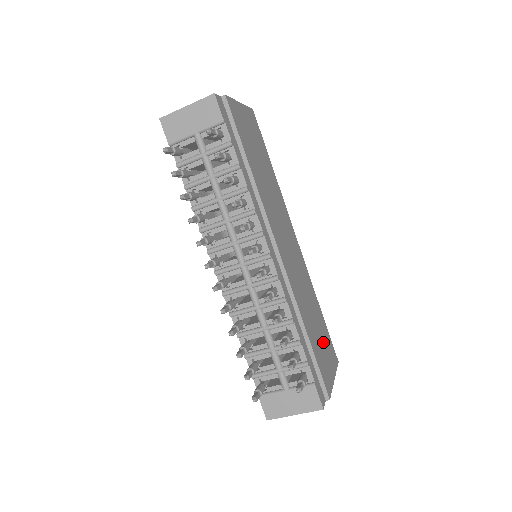
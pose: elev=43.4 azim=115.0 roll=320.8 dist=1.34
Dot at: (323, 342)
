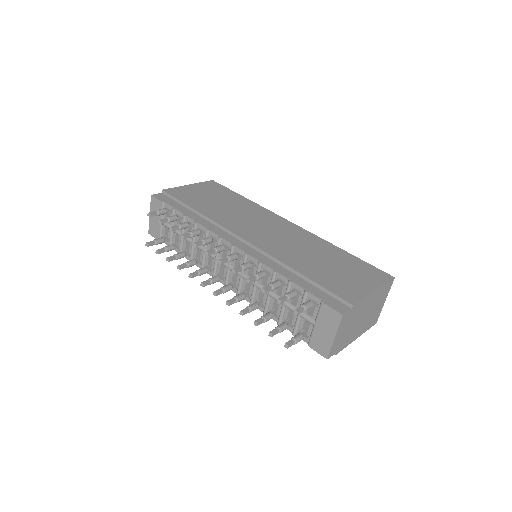
Dot at: (346, 271)
